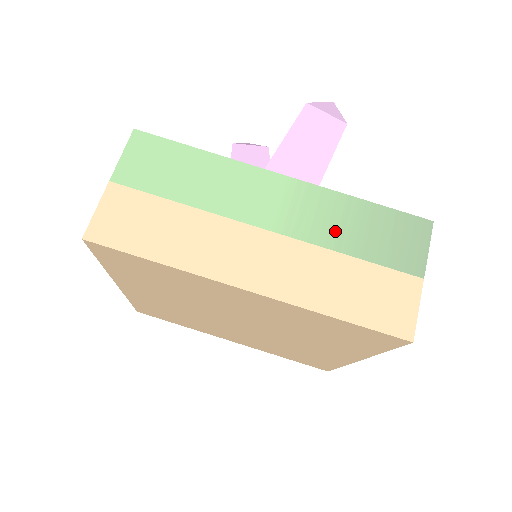
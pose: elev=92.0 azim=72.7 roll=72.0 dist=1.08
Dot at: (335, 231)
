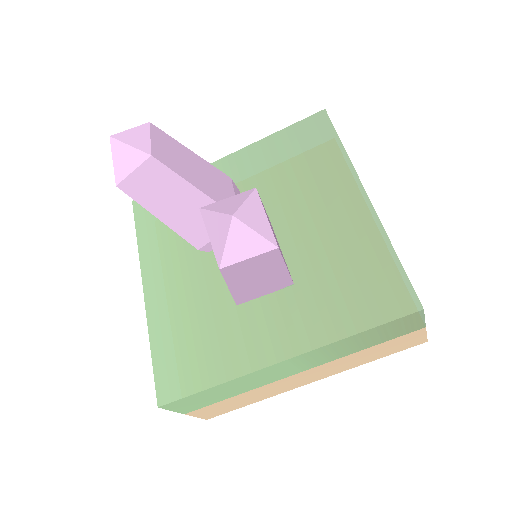
Dot at: (345, 351)
